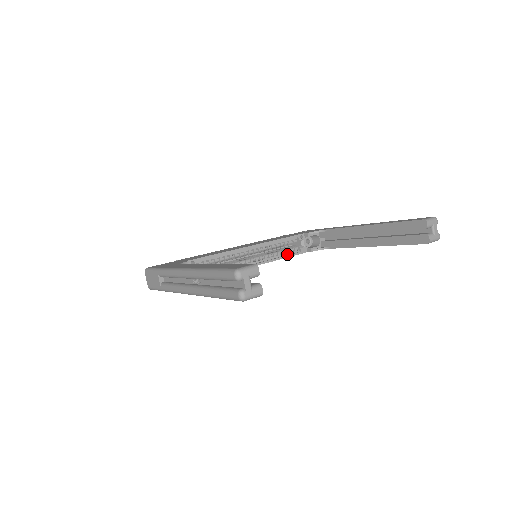
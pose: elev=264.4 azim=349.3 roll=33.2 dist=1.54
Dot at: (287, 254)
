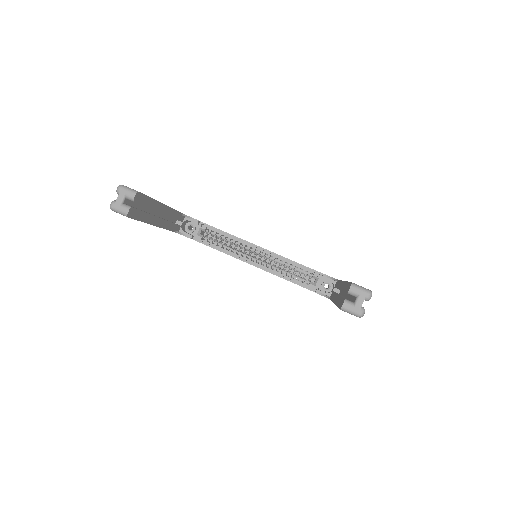
Dot at: (293, 279)
